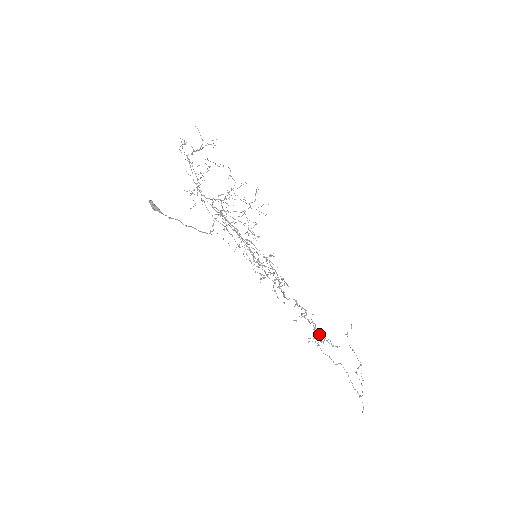
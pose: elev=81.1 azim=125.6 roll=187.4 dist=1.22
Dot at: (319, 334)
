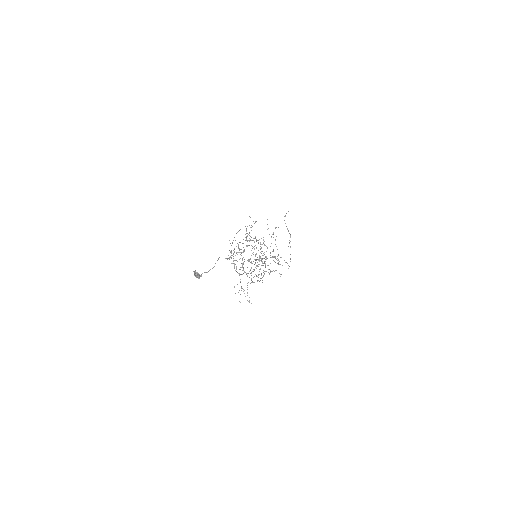
Dot at: occluded
